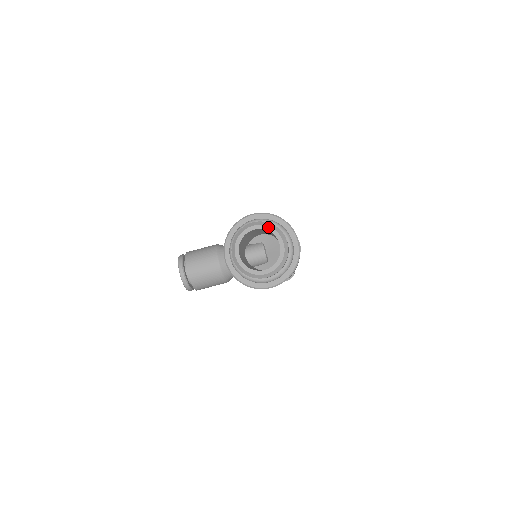
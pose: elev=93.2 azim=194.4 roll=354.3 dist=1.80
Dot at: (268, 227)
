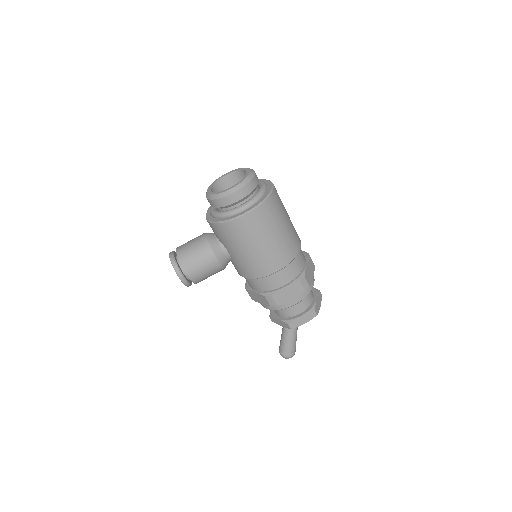
Dot at: (237, 169)
